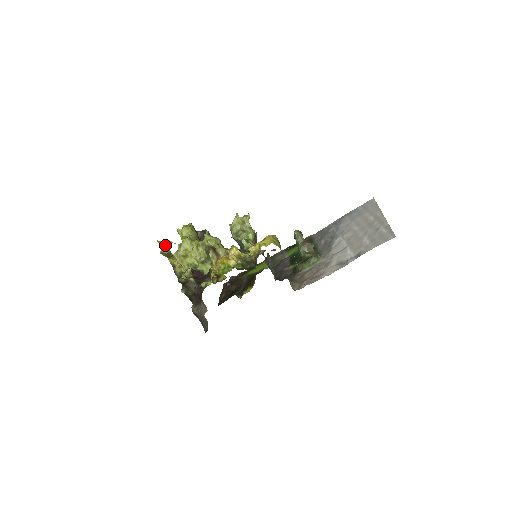
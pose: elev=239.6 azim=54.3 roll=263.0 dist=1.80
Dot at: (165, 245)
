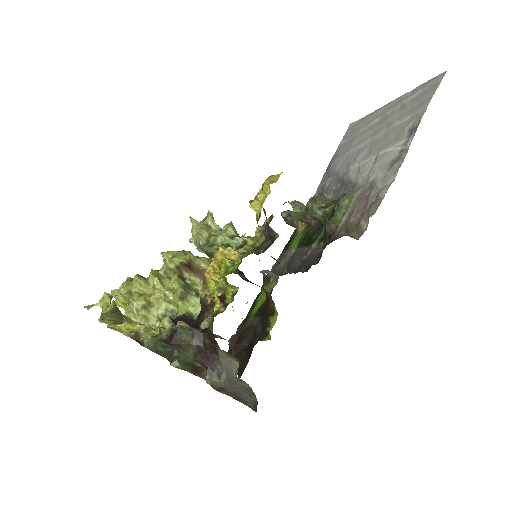
Dot at: (102, 305)
